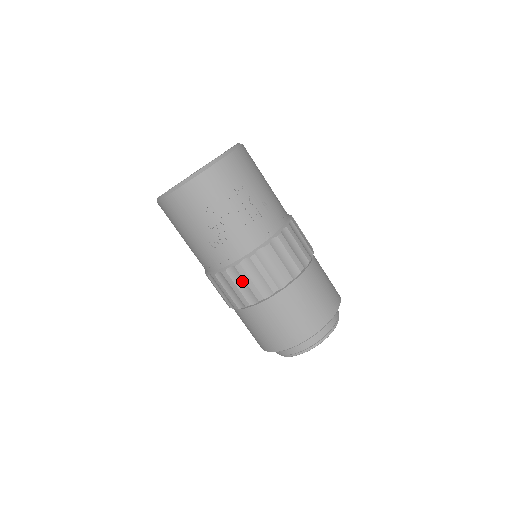
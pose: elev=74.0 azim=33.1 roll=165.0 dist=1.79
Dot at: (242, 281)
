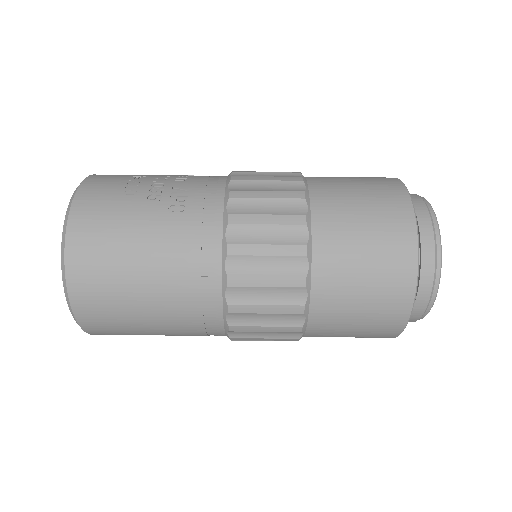
Dot at: (259, 203)
